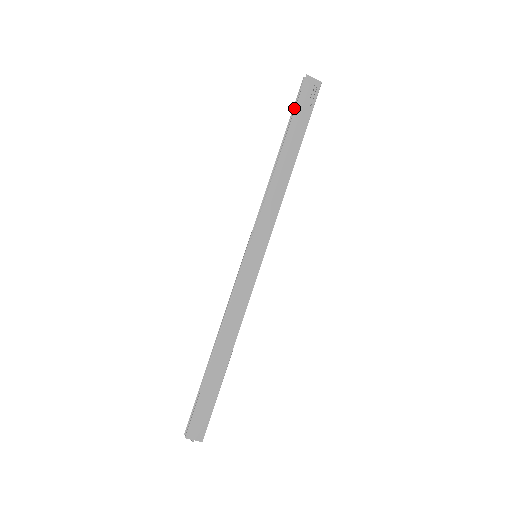
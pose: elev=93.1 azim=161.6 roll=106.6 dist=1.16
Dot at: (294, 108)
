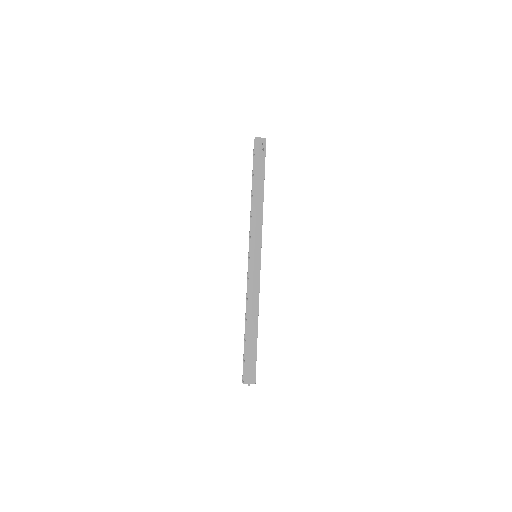
Dot at: occluded
